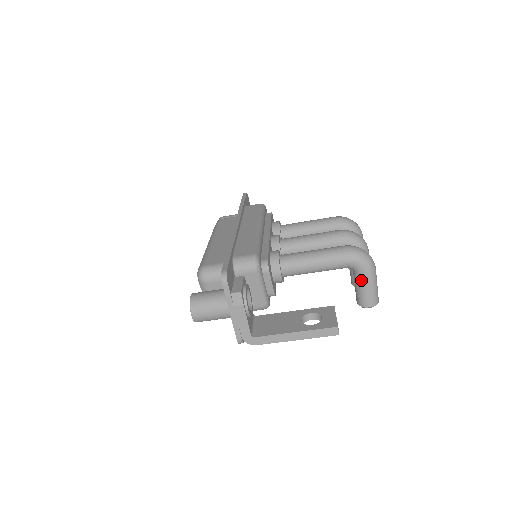
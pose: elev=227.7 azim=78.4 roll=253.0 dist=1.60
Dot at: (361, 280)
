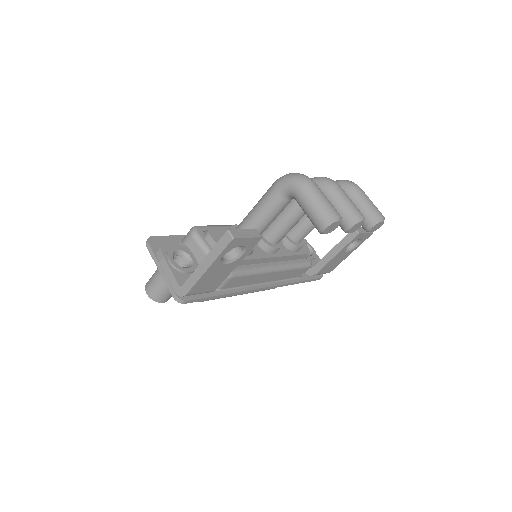
Dot at: (299, 200)
